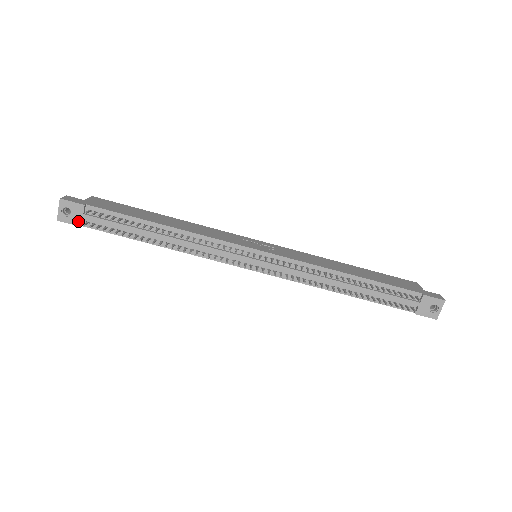
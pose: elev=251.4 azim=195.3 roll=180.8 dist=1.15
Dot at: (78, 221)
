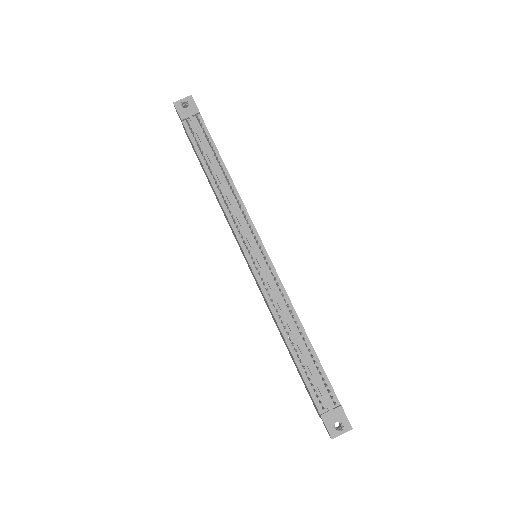
Dot at: (184, 116)
